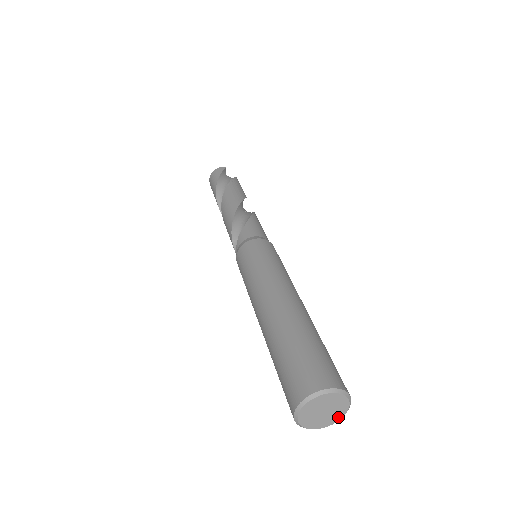
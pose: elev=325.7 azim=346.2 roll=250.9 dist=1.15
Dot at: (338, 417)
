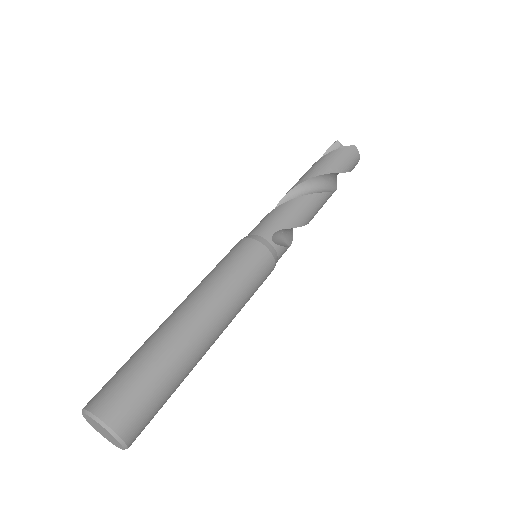
Dot at: (117, 441)
